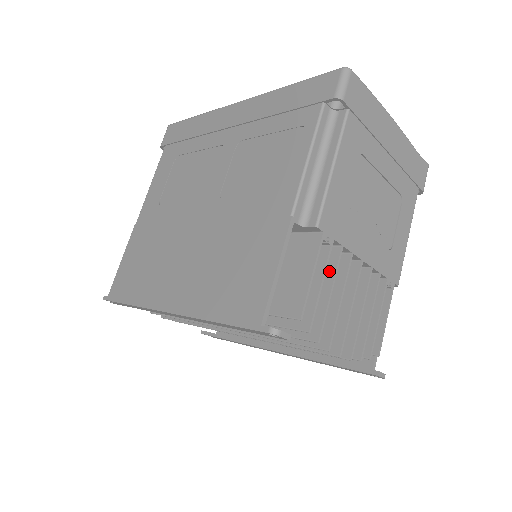
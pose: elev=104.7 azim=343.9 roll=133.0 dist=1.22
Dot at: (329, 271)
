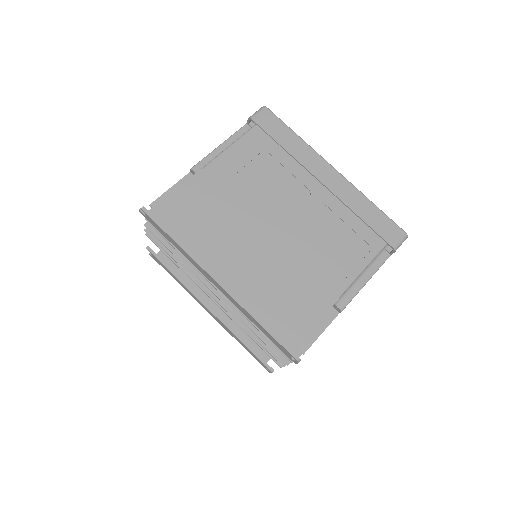
Dot at: occluded
